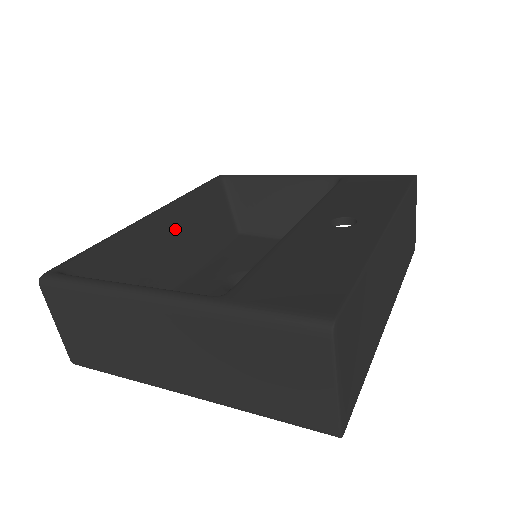
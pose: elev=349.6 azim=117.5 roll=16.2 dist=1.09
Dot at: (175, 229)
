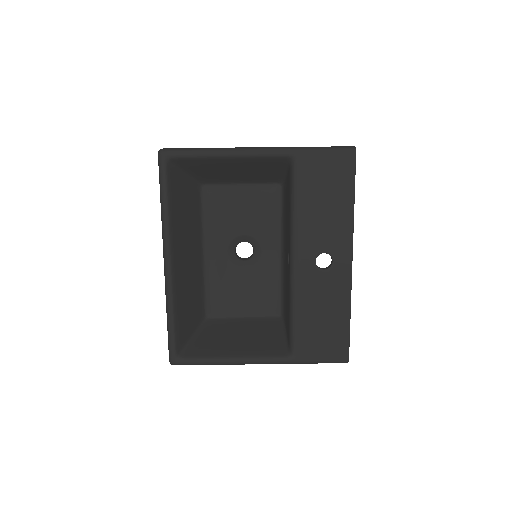
Dot at: (182, 253)
